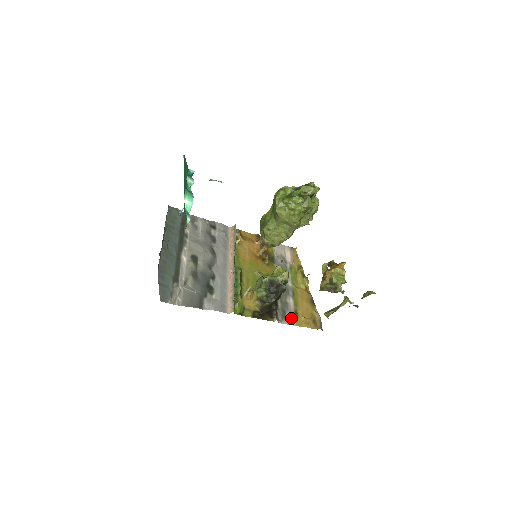
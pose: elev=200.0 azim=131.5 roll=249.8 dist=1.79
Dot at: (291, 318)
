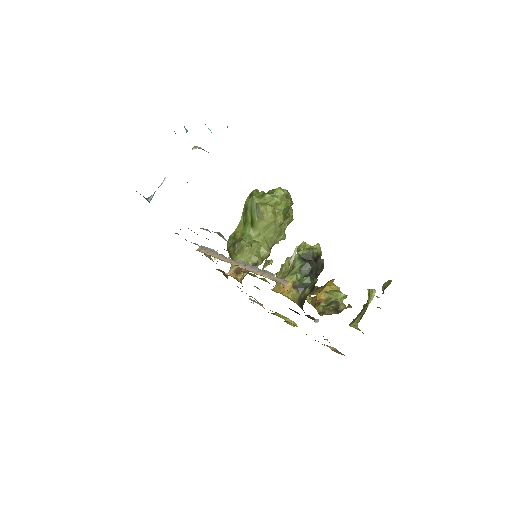
Dot at: occluded
